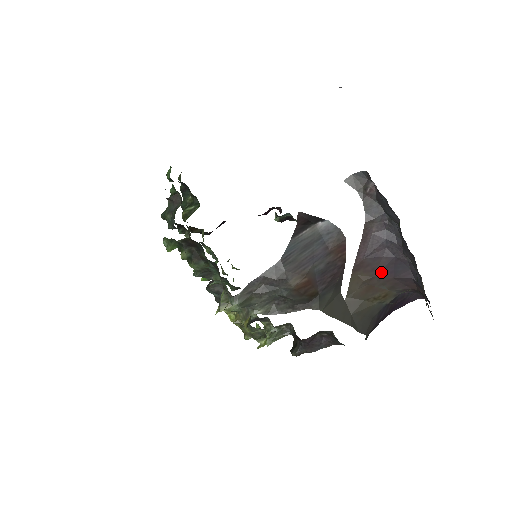
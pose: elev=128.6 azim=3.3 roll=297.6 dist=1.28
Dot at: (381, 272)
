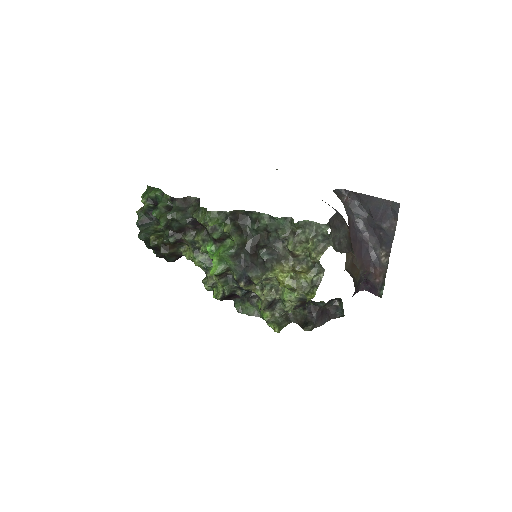
Dot at: (357, 253)
